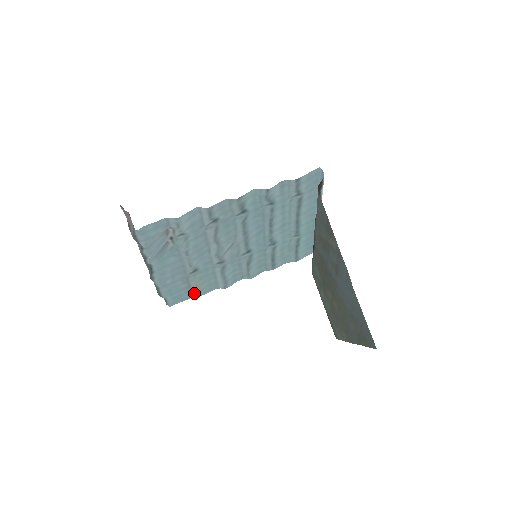
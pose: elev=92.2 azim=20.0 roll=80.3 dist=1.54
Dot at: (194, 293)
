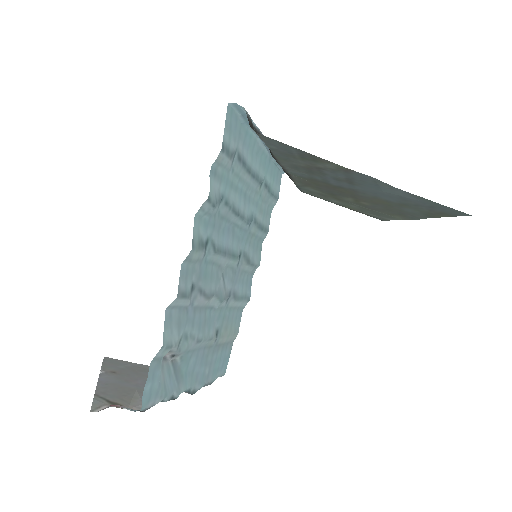
Dot at: (231, 340)
